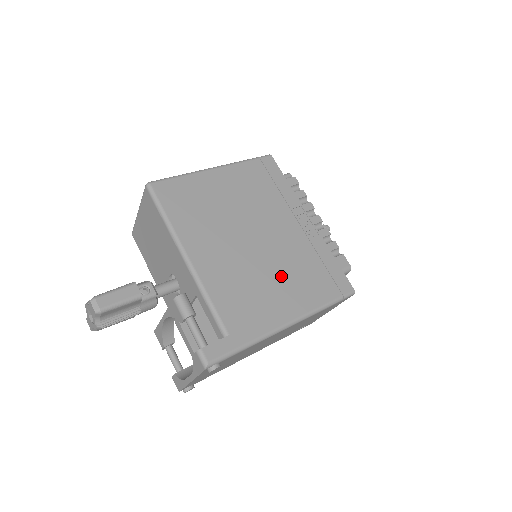
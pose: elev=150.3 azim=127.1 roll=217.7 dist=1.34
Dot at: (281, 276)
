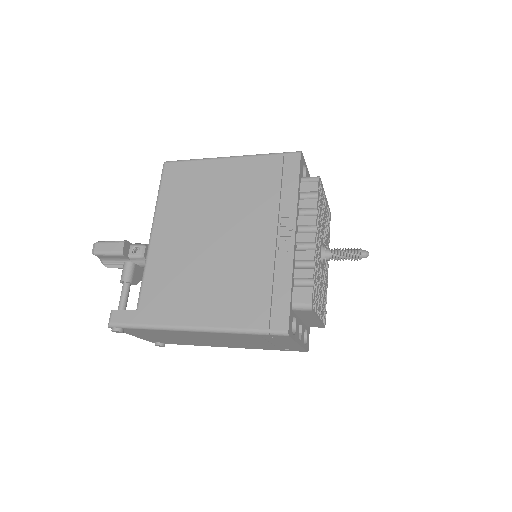
Dot at: (217, 281)
